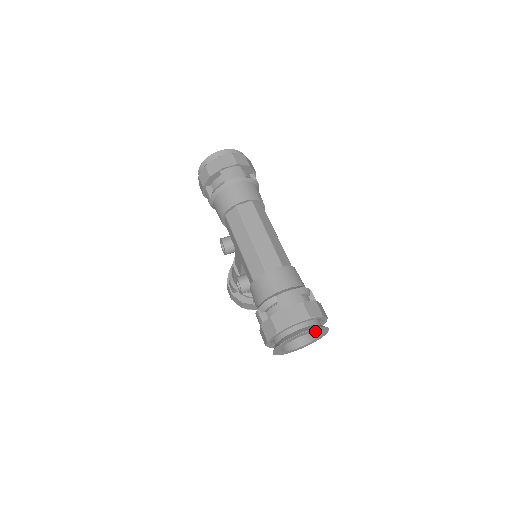
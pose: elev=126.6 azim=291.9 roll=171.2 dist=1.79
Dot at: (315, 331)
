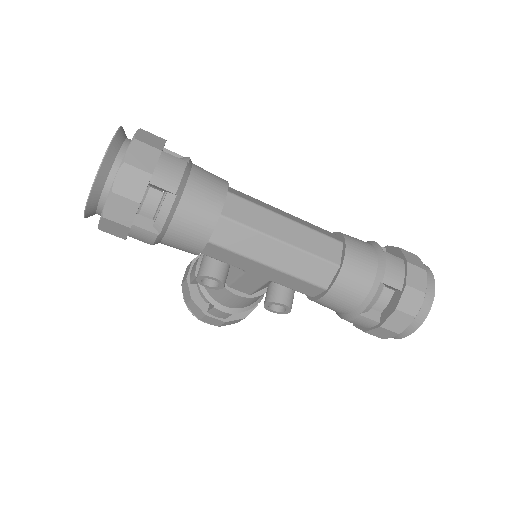
Dot at: occluded
